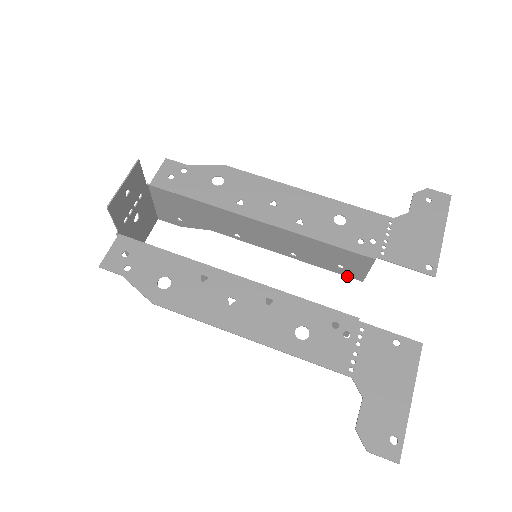
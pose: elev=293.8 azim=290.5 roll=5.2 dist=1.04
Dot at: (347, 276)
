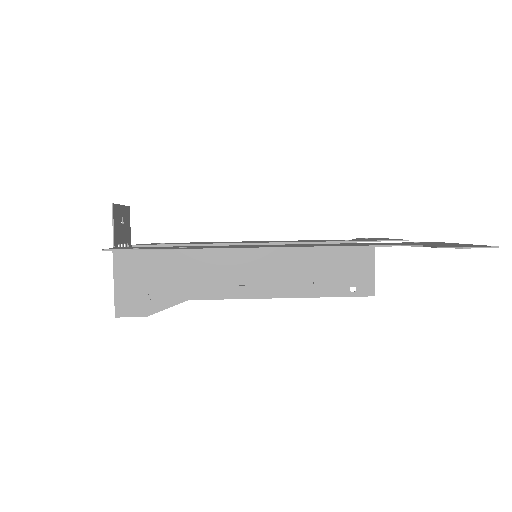
Dot at: occluded
